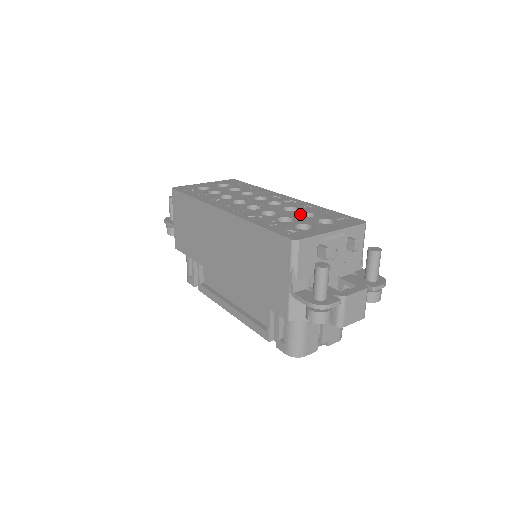
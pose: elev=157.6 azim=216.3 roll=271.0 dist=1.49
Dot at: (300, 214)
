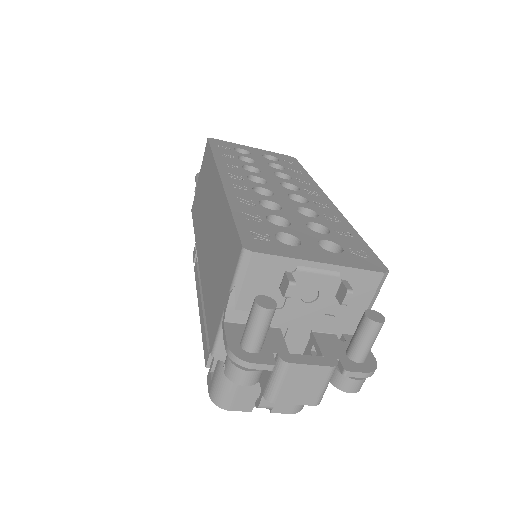
Dot at: (311, 223)
